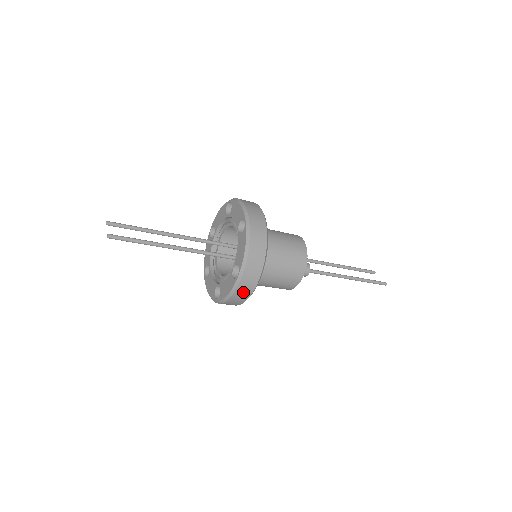
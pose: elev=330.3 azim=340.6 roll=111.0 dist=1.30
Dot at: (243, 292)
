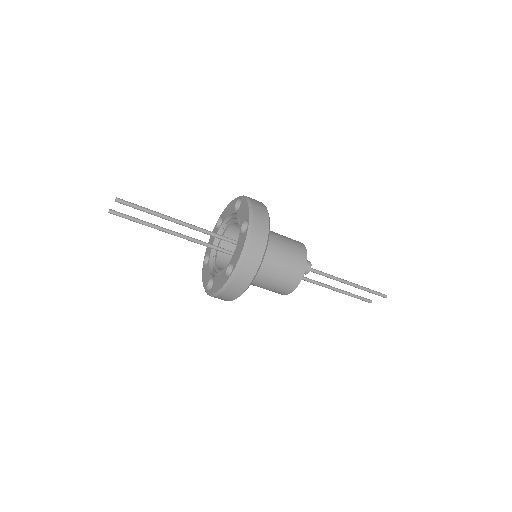
Dot at: (257, 243)
